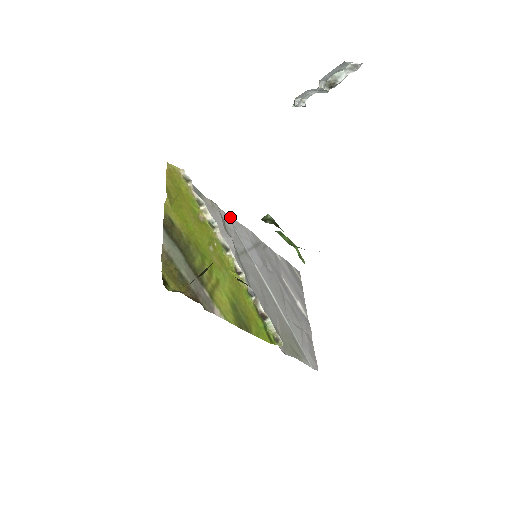
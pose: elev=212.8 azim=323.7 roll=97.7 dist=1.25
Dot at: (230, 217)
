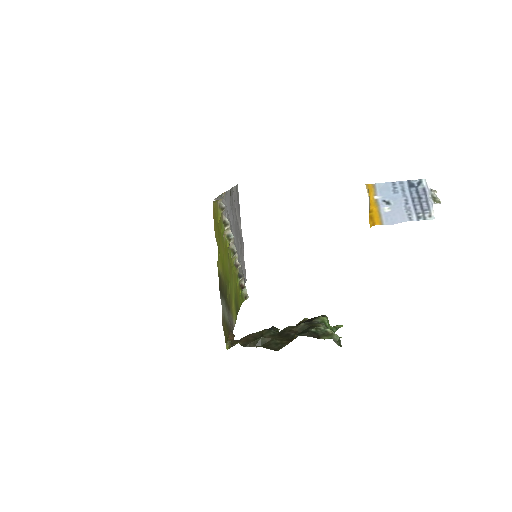
Dot at: (224, 194)
